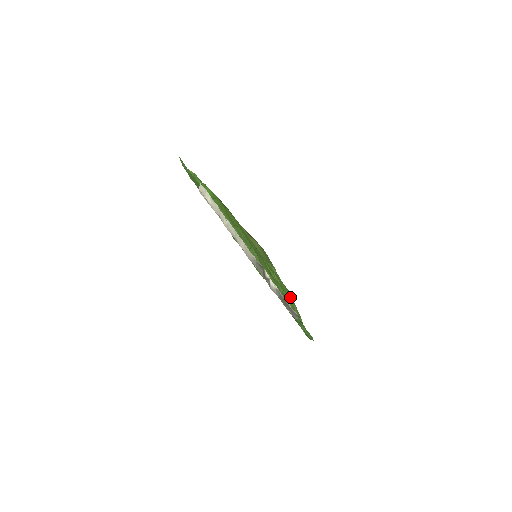
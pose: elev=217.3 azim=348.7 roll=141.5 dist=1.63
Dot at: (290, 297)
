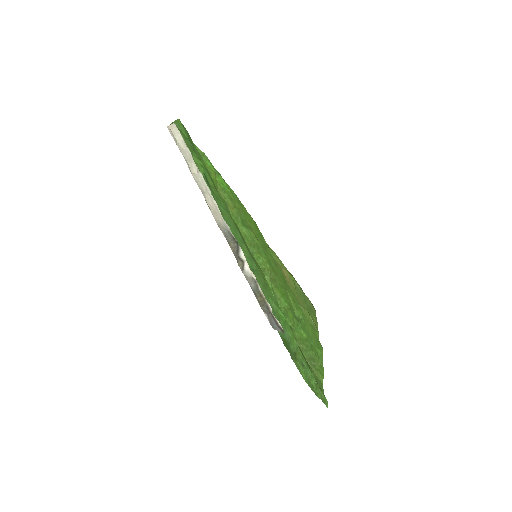
Dot at: (317, 349)
